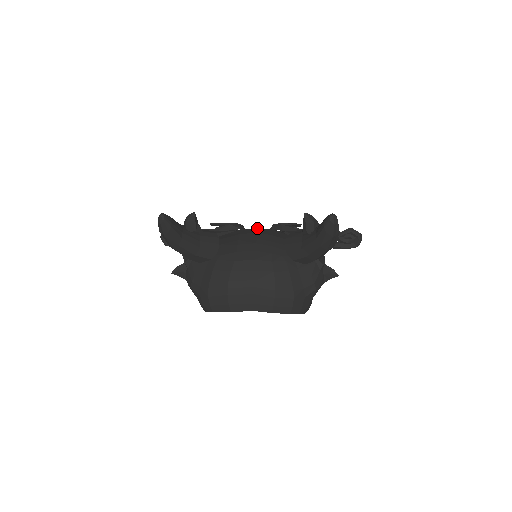
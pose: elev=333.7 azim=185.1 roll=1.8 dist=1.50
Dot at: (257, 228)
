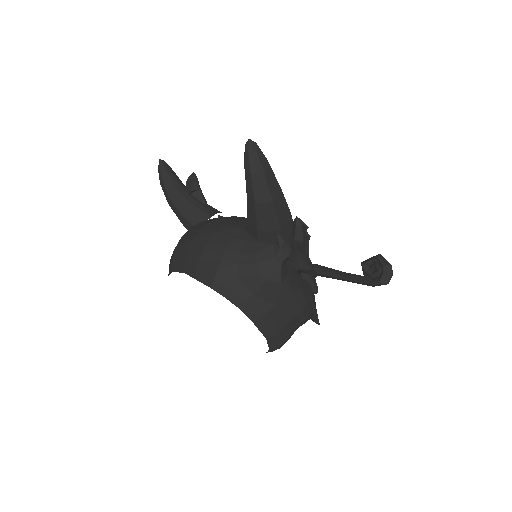
Dot at: occluded
